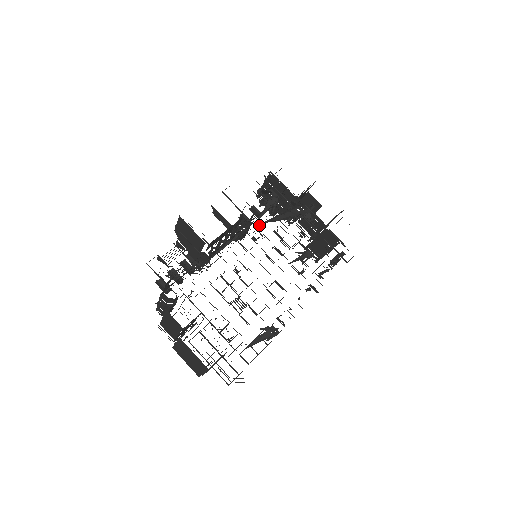
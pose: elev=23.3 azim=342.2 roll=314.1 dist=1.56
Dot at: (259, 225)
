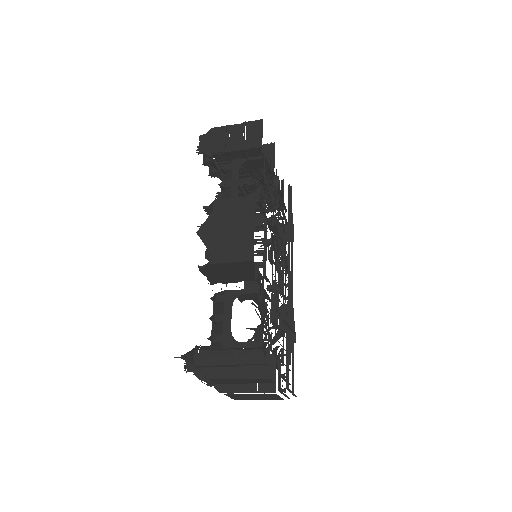
Dot at: occluded
